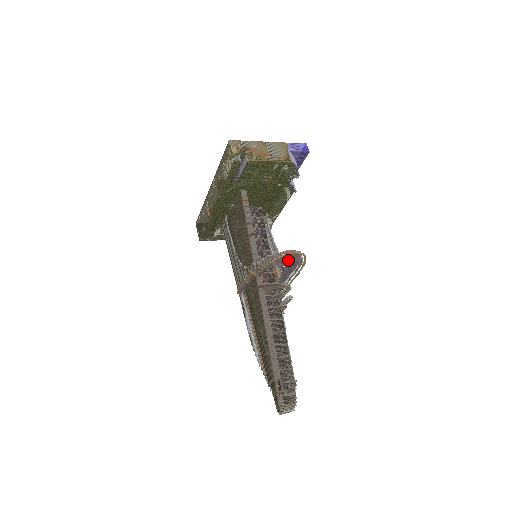
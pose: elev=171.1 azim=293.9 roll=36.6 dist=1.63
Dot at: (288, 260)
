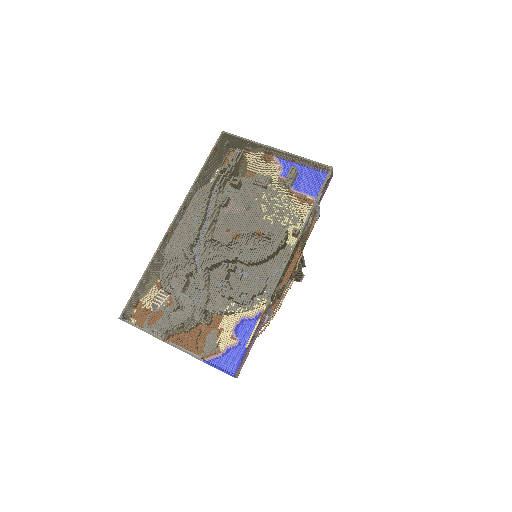
Dot at: occluded
